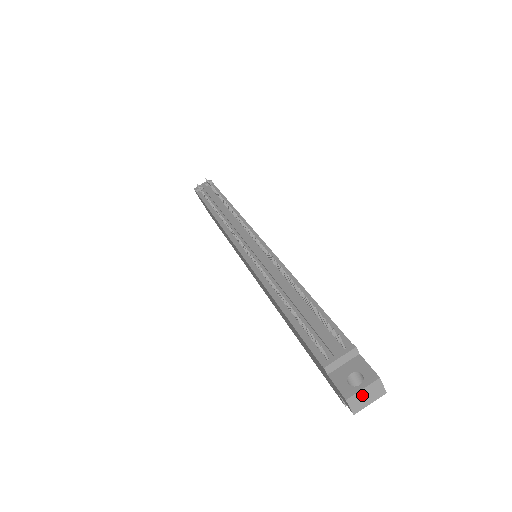
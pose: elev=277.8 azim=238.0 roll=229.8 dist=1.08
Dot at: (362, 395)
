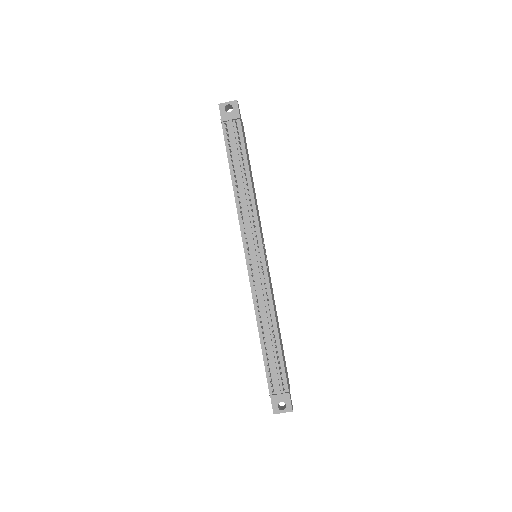
Dot at: (281, 412)
